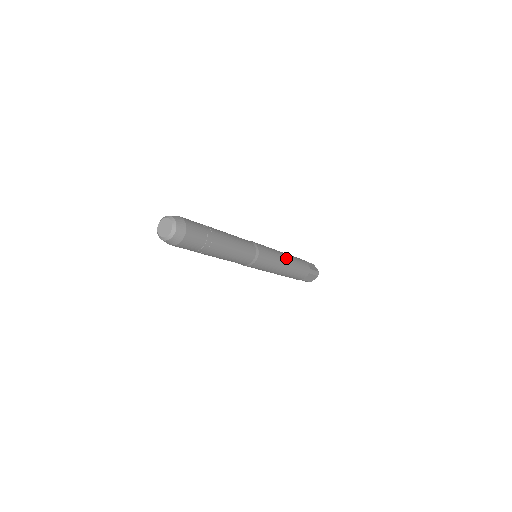
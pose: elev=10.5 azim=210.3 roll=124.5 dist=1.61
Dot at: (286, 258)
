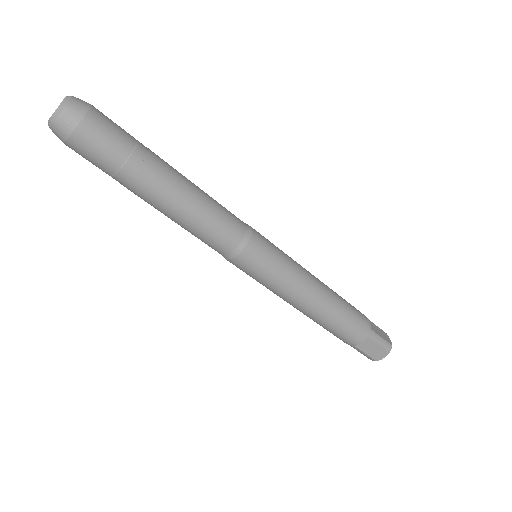
Dot at: (316, 283)
